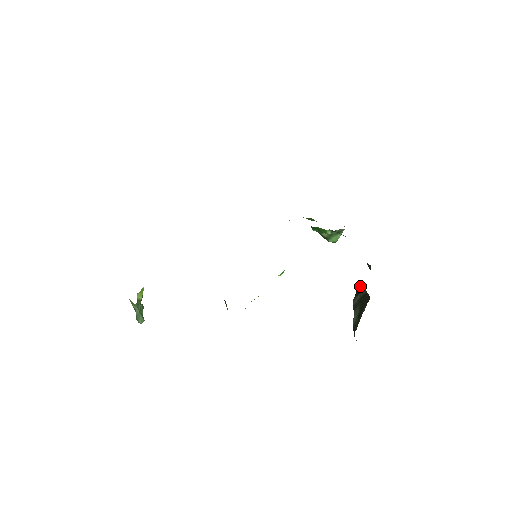
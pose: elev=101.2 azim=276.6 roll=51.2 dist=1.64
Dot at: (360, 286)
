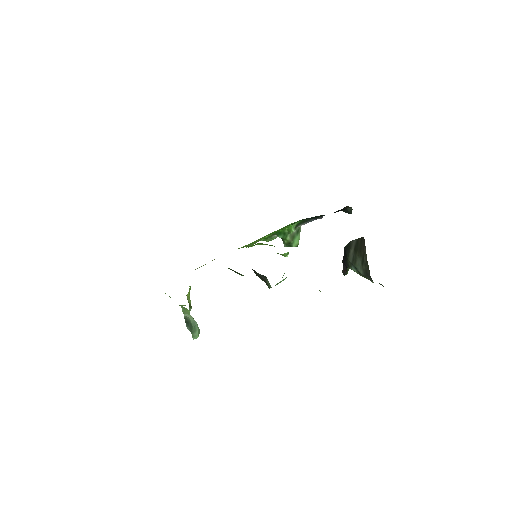
Dot at: (346, 246)
